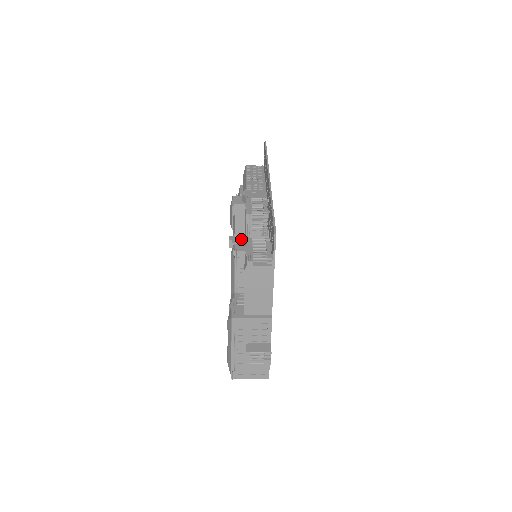
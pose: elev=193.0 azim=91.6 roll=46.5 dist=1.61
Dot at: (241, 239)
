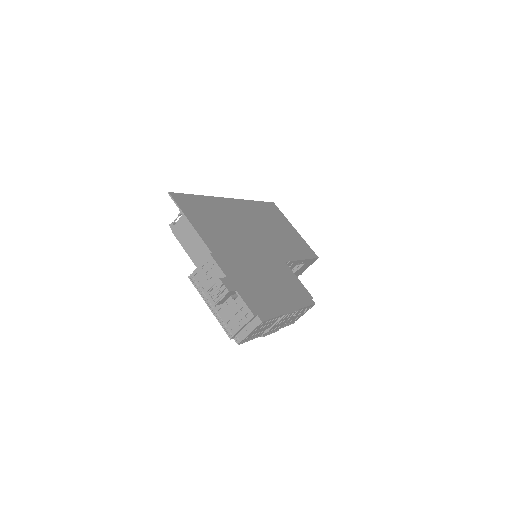
Dot at: occluded
